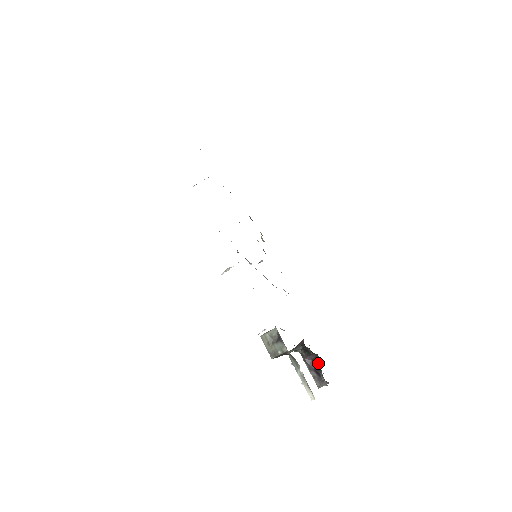
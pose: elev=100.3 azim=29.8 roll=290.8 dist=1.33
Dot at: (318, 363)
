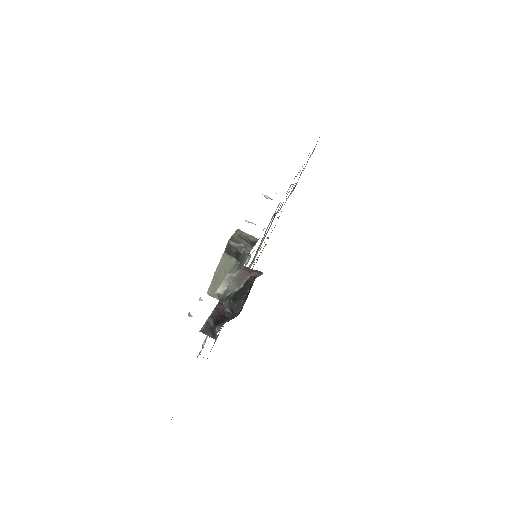
Dot at: (227, 320)
